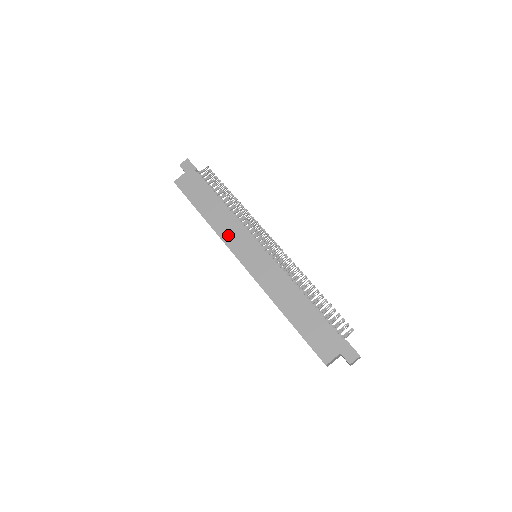
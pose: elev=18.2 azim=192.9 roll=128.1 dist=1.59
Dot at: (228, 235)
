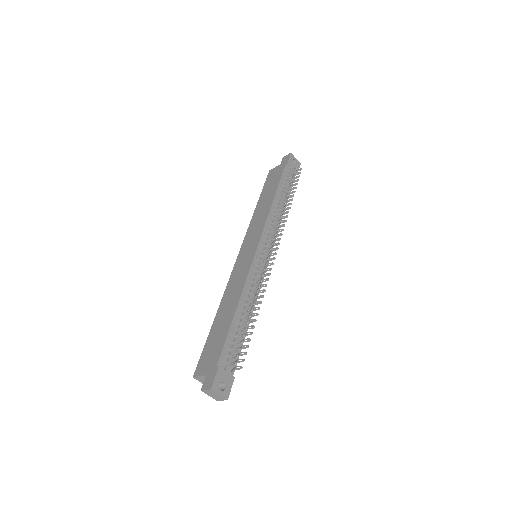
Dot at: (253, 227)
